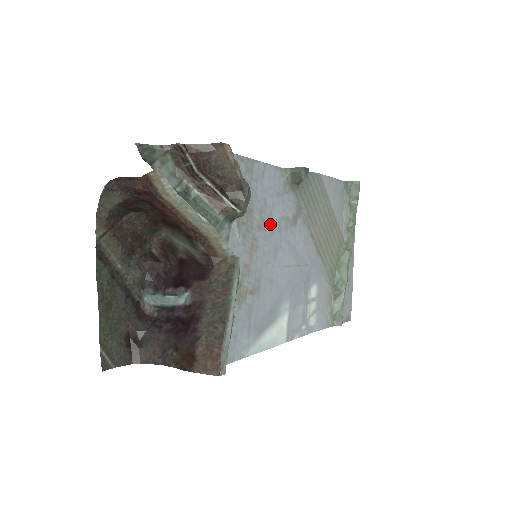
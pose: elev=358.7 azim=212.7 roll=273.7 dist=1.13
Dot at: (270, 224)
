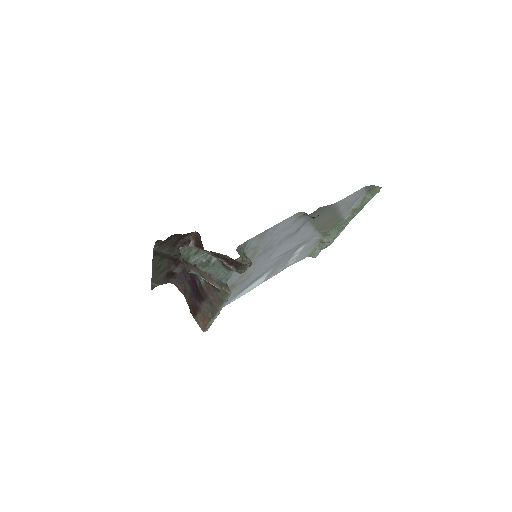
Dot at: (271, 247)
